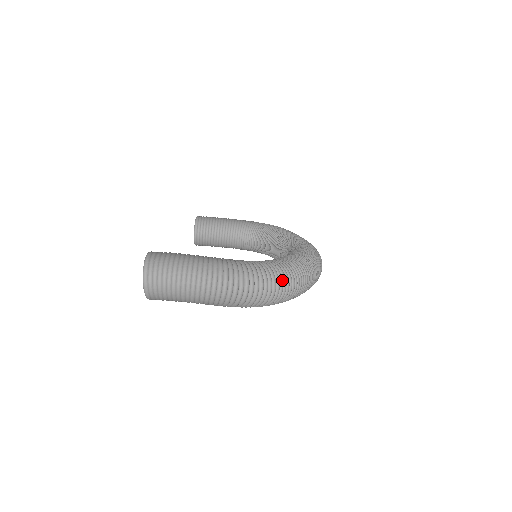
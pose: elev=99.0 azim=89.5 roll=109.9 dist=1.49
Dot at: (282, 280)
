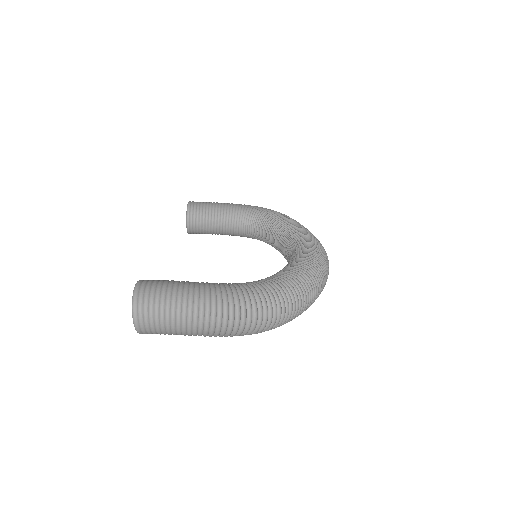
Dot at: (288, 303)
